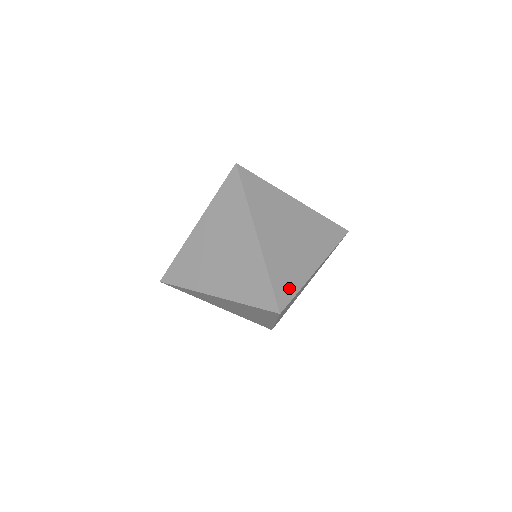
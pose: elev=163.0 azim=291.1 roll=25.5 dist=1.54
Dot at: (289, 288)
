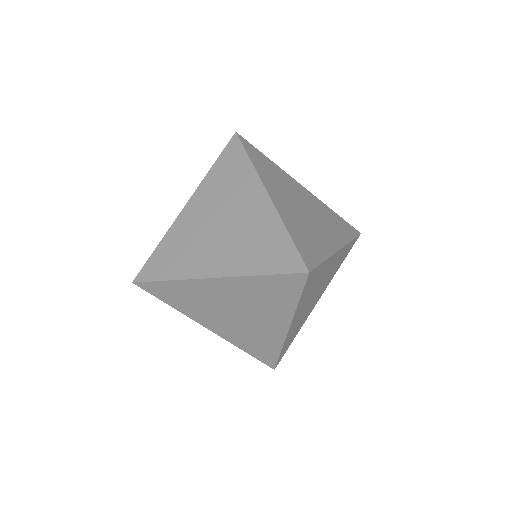
Dot at: (313, 253)
